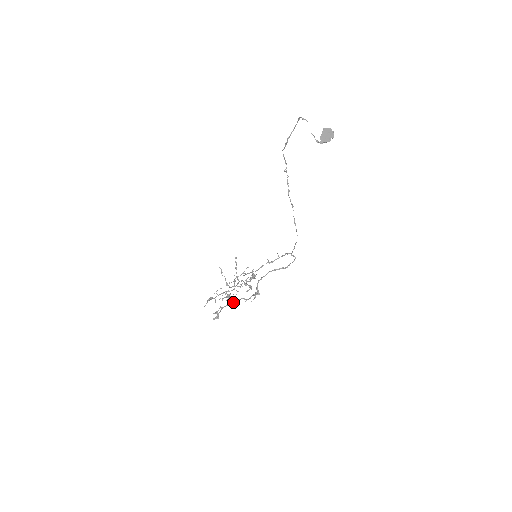
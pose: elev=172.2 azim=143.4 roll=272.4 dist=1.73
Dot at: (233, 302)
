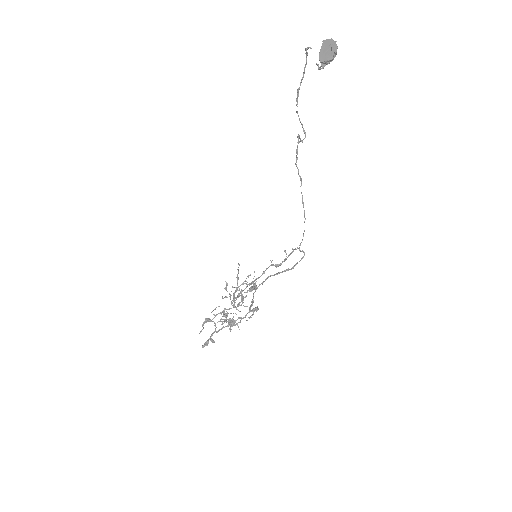
Dot at: (229, 324)
